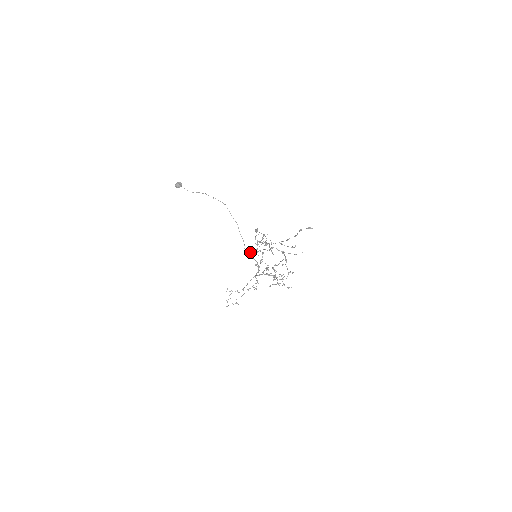
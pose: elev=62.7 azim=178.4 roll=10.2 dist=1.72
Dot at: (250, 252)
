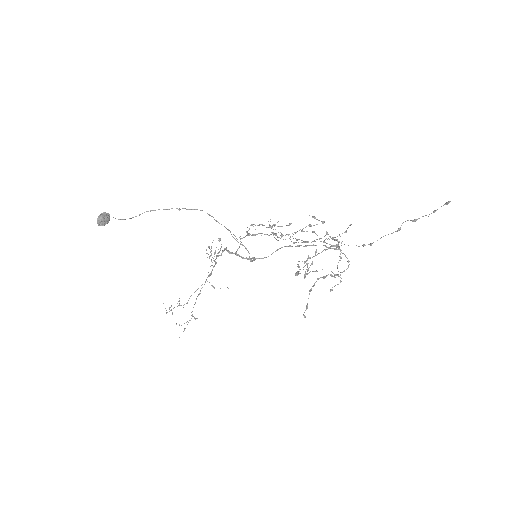
Dot at: (236, 254)
